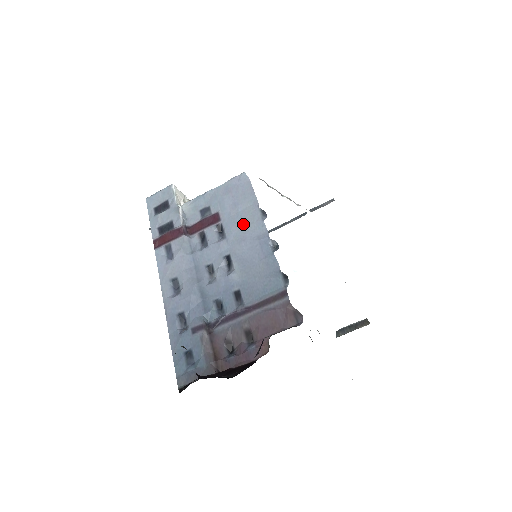
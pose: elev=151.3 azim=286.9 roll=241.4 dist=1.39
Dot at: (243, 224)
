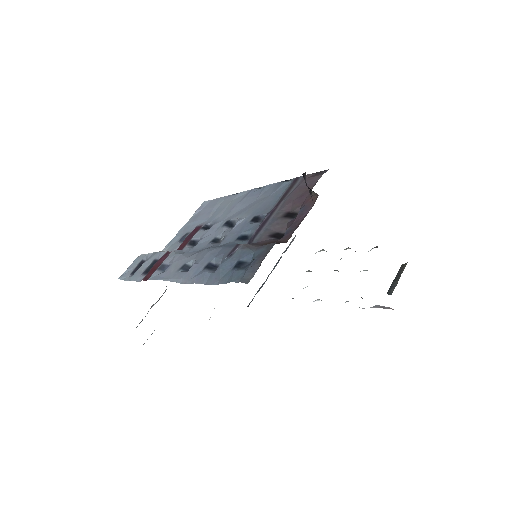
Dot at: (225, 208)
